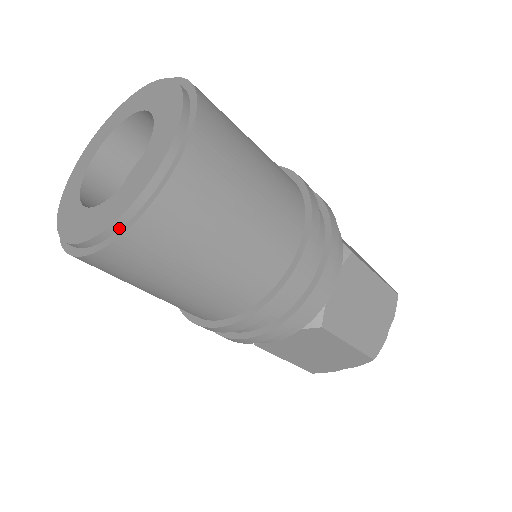
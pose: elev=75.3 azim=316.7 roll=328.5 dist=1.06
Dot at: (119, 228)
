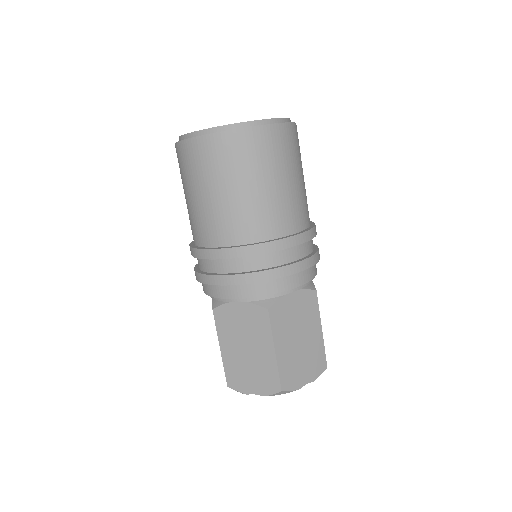
Dot at: (220, 131)
